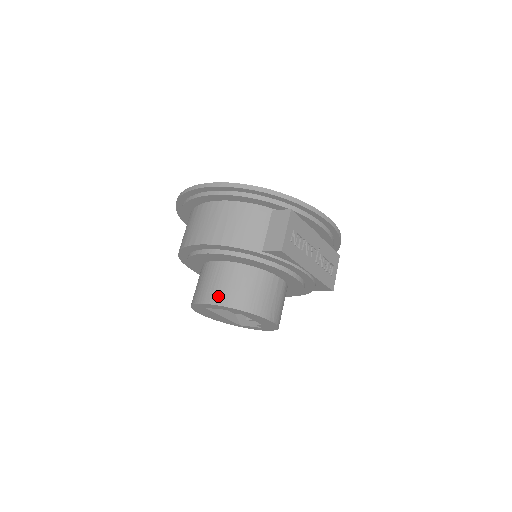
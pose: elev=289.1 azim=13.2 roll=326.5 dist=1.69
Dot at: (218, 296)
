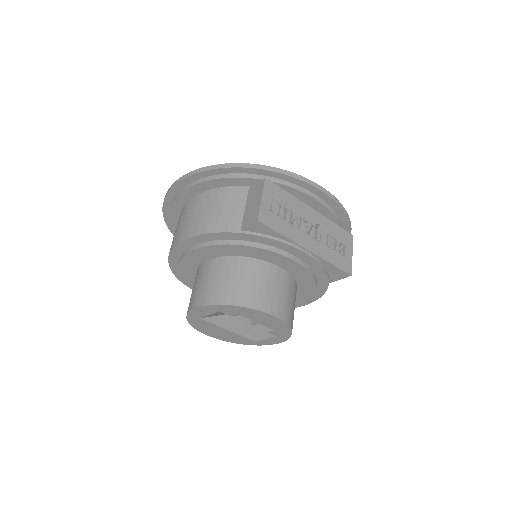
Dot at: (205, 296)
